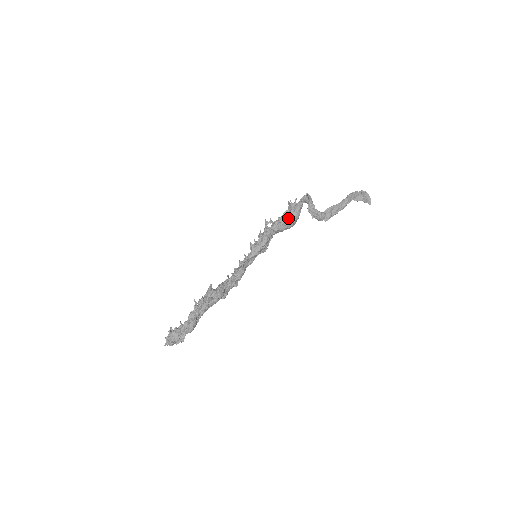
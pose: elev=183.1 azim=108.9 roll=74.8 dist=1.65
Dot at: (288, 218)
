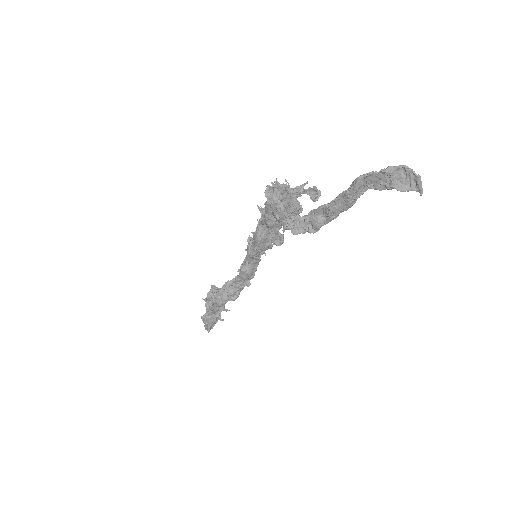
Dot at: (272, 213)
